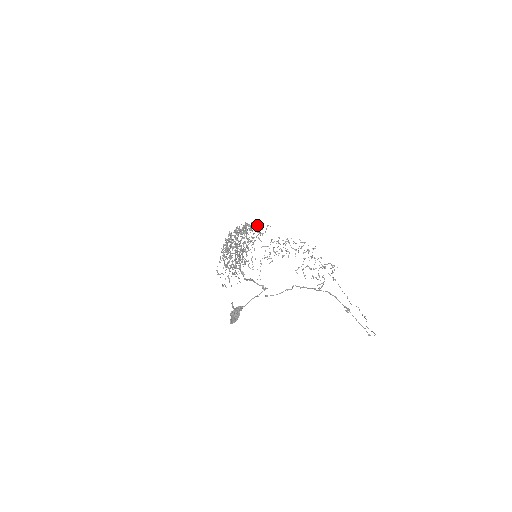
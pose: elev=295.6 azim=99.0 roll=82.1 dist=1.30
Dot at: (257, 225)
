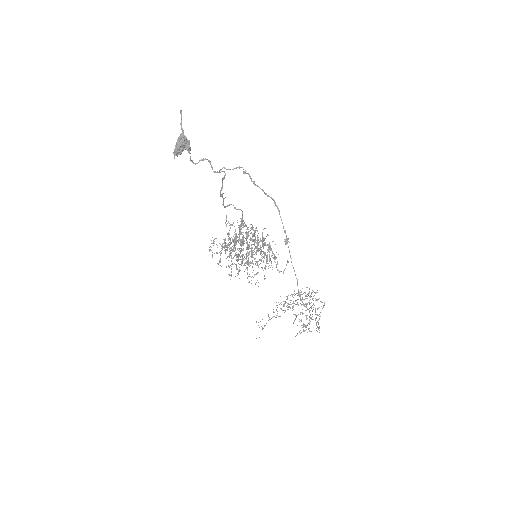
Dot at: occluded
